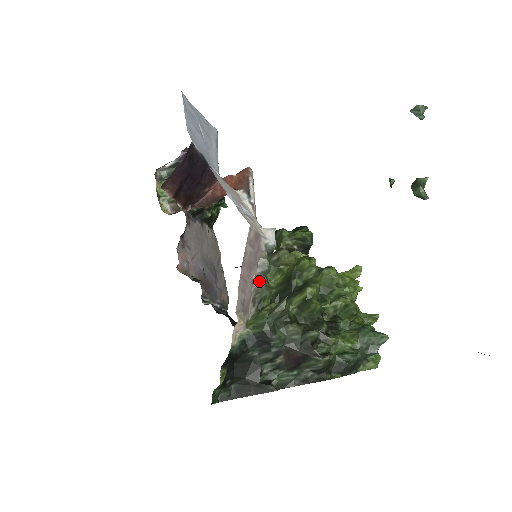
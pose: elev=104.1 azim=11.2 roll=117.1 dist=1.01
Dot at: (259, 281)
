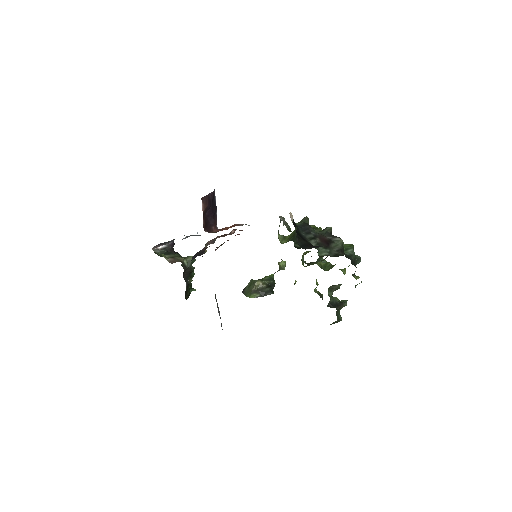
Dot at: (284, 220)
